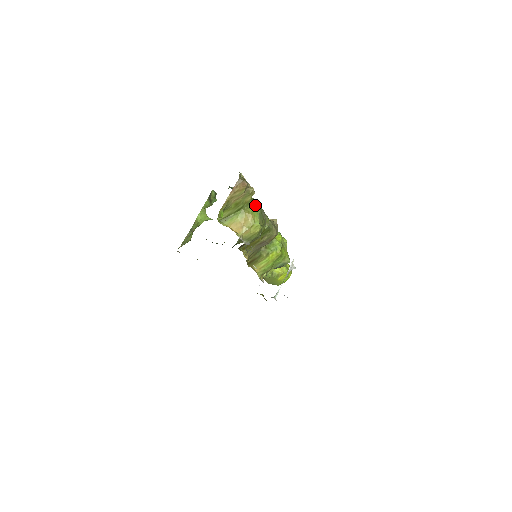
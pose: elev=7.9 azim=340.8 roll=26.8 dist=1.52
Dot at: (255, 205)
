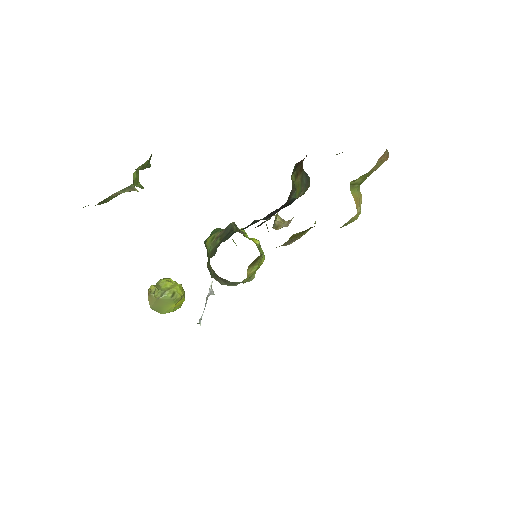
Dot at: occluded
